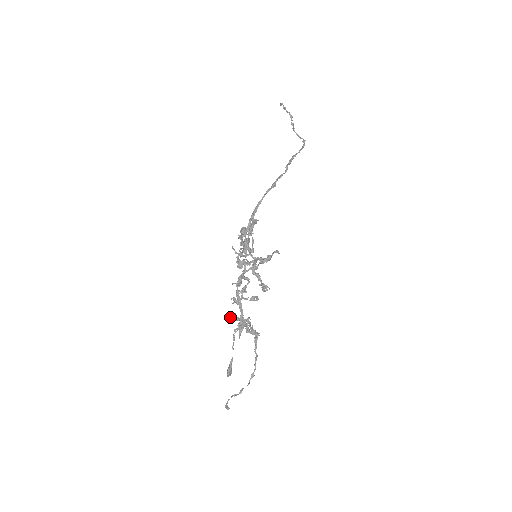
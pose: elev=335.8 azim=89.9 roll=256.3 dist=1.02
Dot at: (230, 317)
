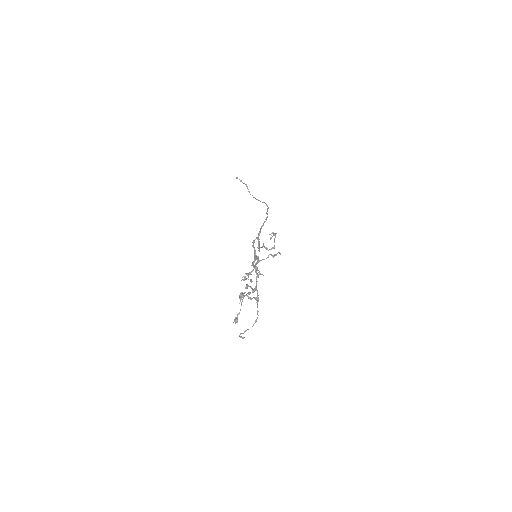
Dot at: (247, 285)
